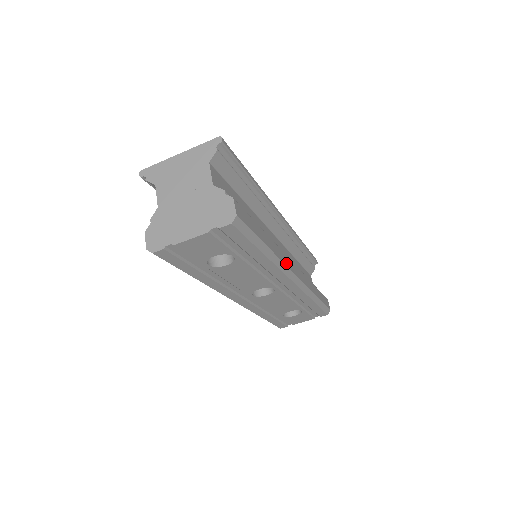
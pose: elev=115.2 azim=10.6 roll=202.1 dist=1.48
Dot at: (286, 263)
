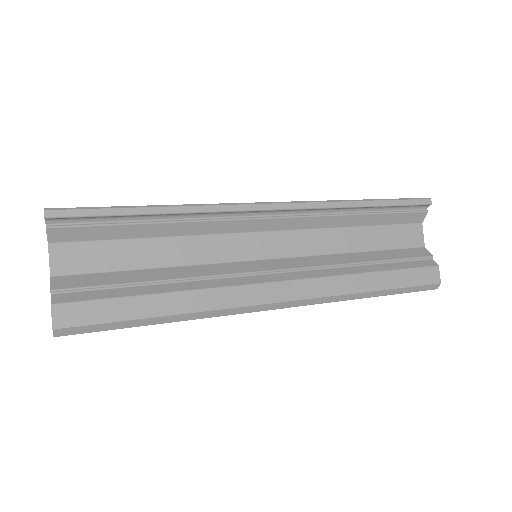
Dot at: (235, 303)
